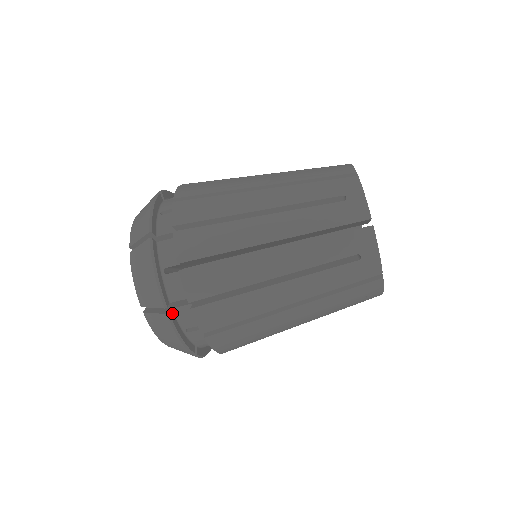
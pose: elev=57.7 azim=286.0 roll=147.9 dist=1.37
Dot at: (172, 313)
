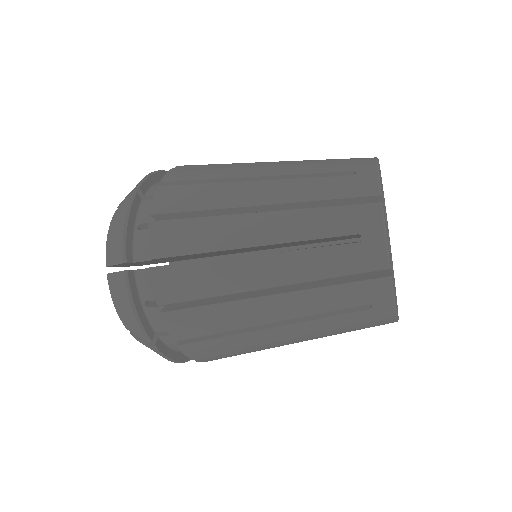
Dot at: (159, 342)
